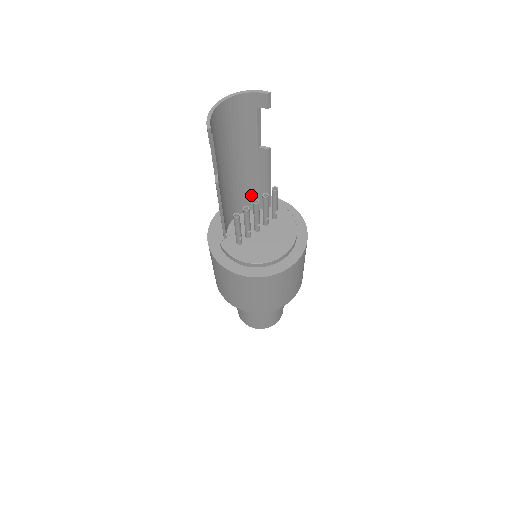
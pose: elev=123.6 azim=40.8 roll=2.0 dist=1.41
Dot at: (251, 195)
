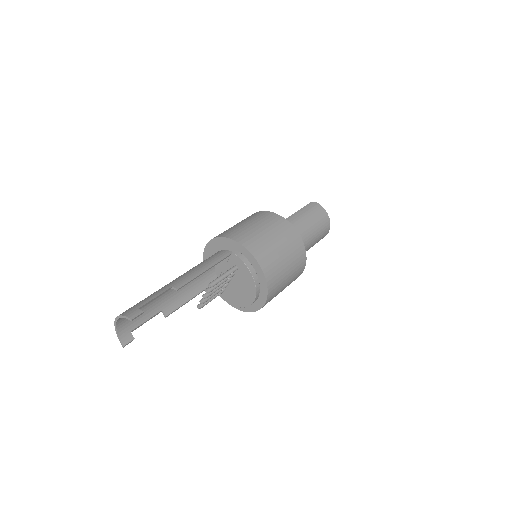
Dot at: occluded
